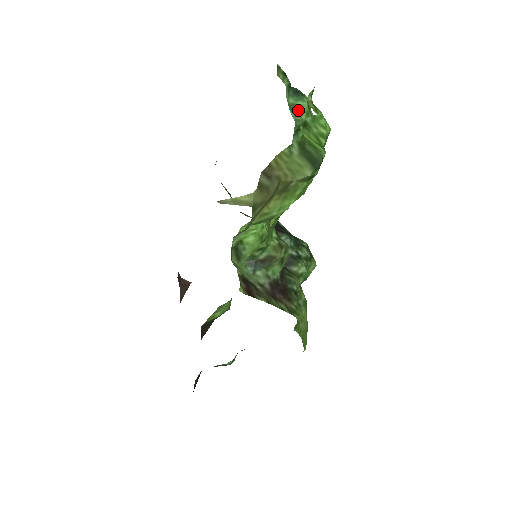
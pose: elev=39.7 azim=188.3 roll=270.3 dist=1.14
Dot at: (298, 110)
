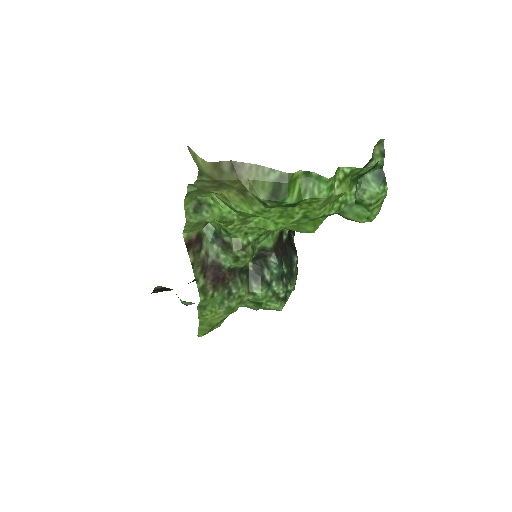
Dot at: (366, 187)
